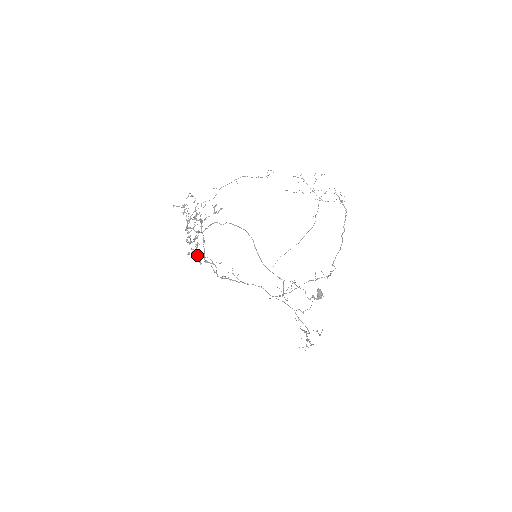
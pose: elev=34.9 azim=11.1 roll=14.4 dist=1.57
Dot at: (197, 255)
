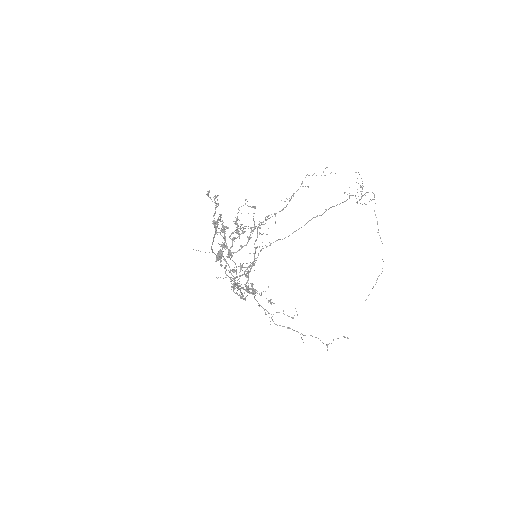
Dot at: occluded
